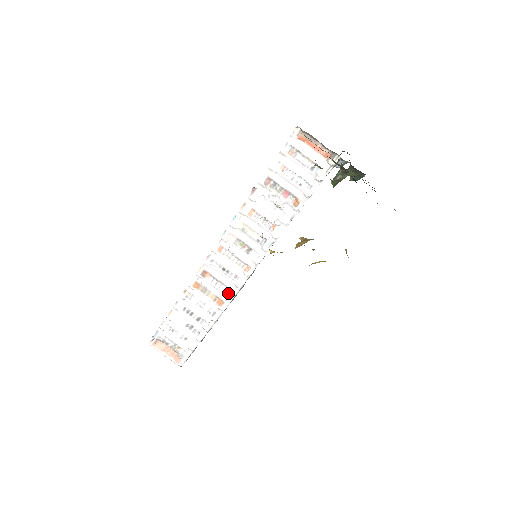
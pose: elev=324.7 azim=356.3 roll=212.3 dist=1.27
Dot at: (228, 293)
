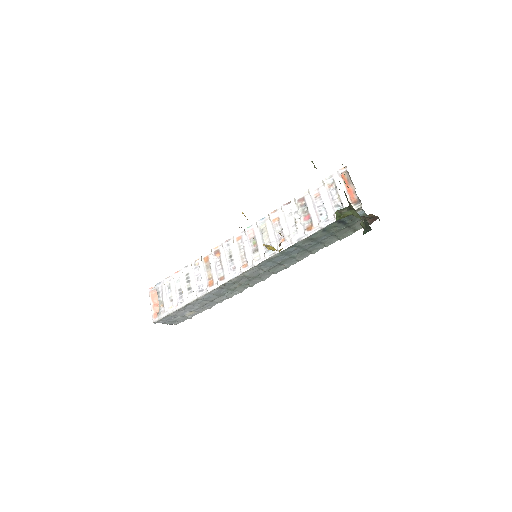
Dot at: (221, 278)
